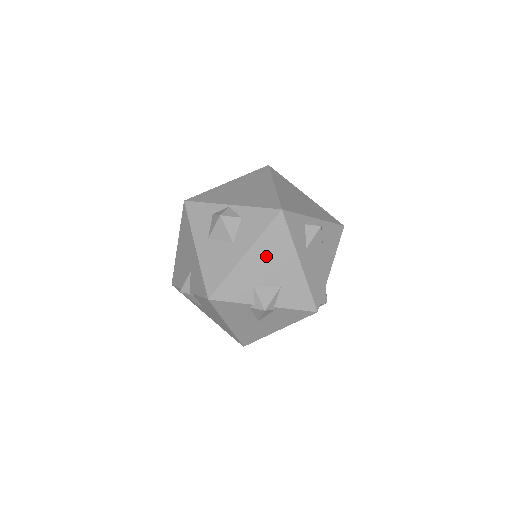
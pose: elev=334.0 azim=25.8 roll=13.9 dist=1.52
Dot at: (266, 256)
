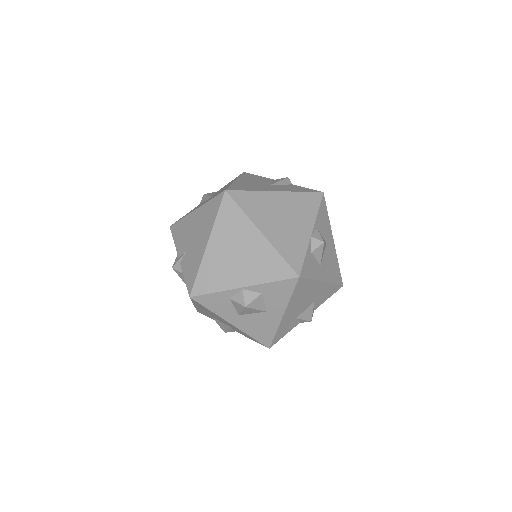
Dot at: (298, 302)
